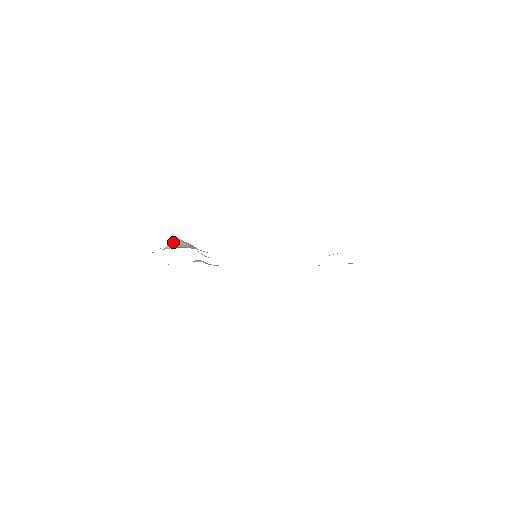
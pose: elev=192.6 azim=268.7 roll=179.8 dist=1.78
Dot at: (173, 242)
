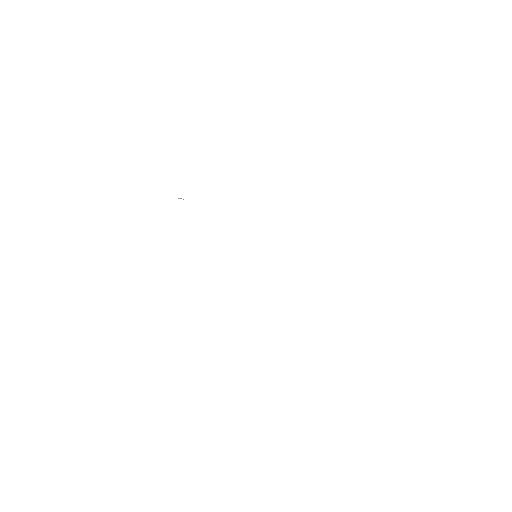
Dot at: occluded
